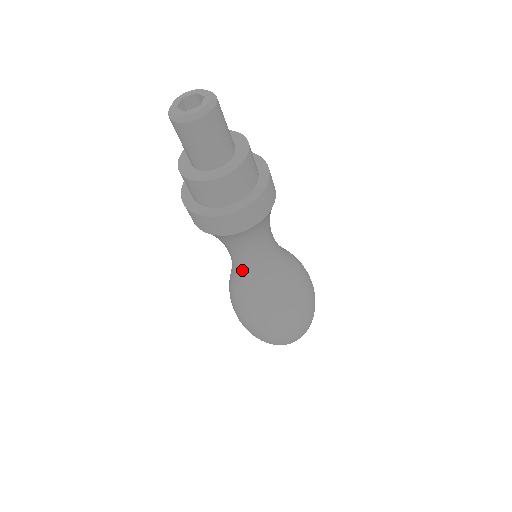
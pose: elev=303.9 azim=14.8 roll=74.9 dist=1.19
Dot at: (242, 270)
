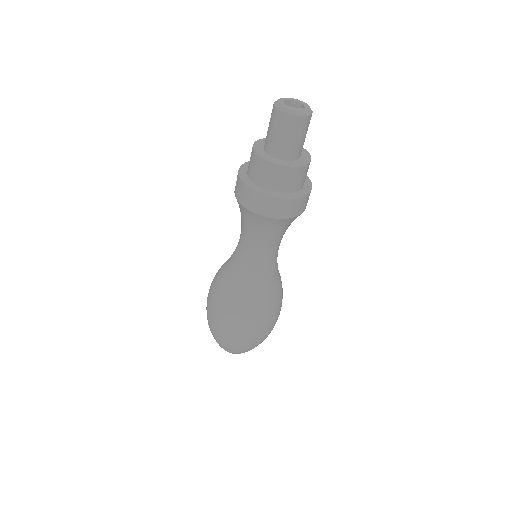
Dot at: (255, 264)
